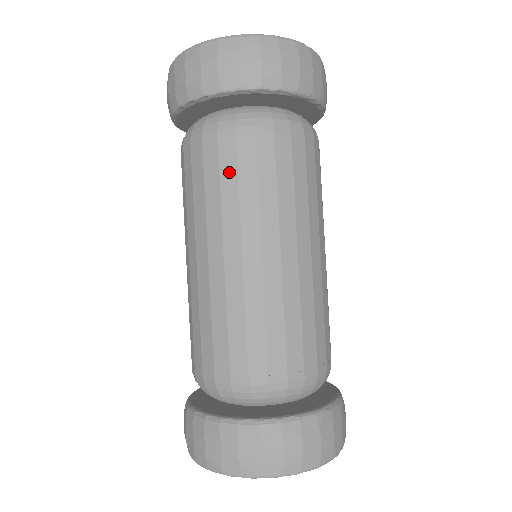
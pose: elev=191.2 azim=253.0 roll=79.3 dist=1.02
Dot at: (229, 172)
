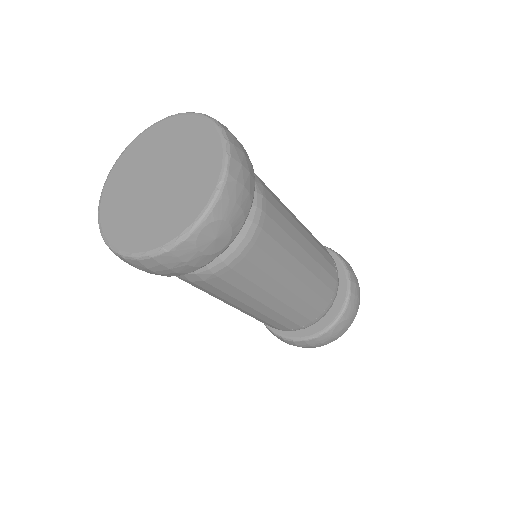
Dot at: occluded
